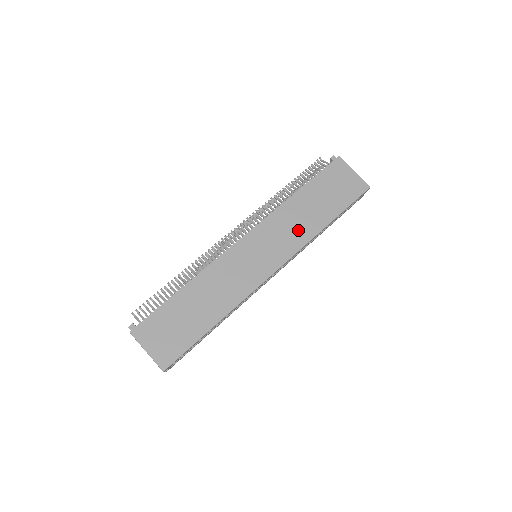
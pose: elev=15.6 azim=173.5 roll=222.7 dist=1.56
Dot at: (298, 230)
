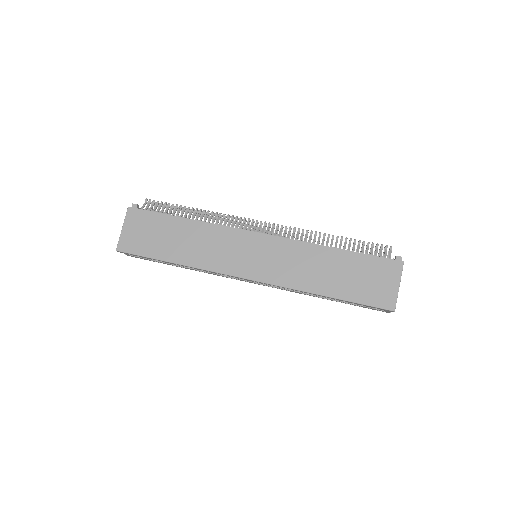
Dot at: (299, 273)
